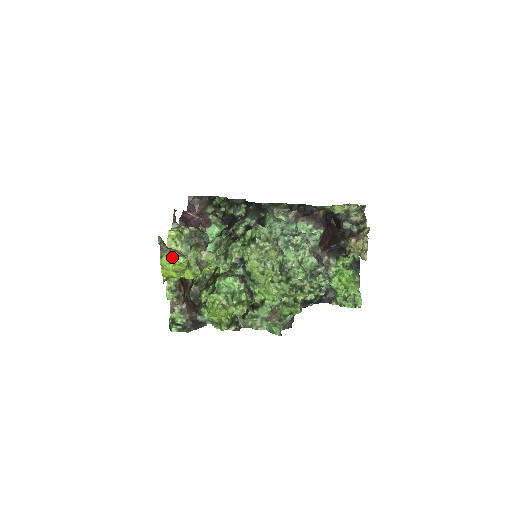
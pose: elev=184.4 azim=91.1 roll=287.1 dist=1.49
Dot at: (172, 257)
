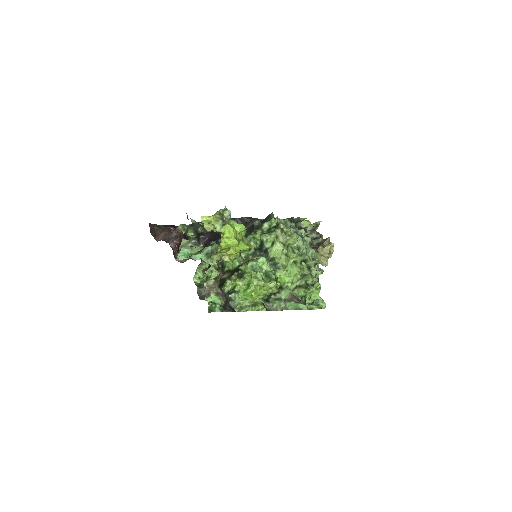
Dot at: (234, 225)
